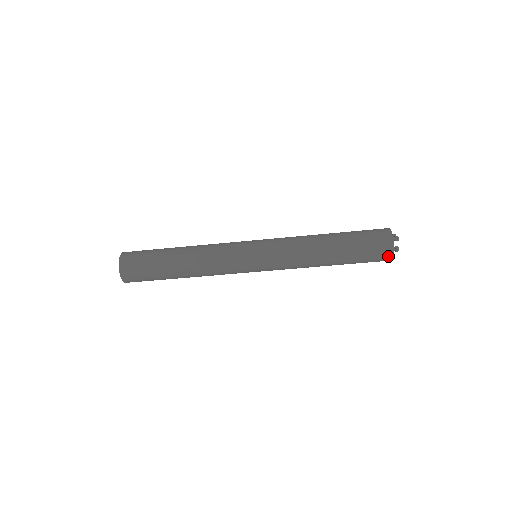
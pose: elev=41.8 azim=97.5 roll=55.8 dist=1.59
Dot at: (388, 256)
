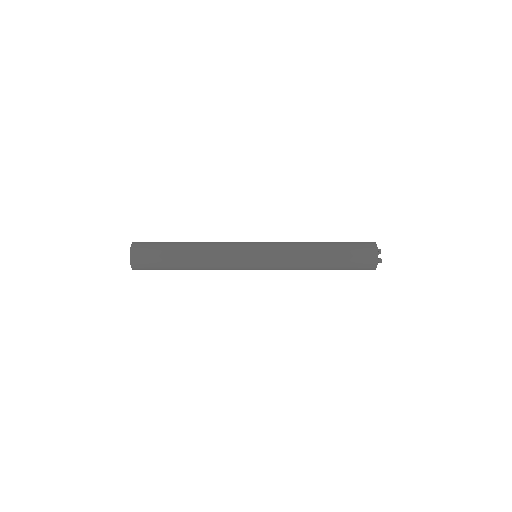
Dot at: (373, 261)
